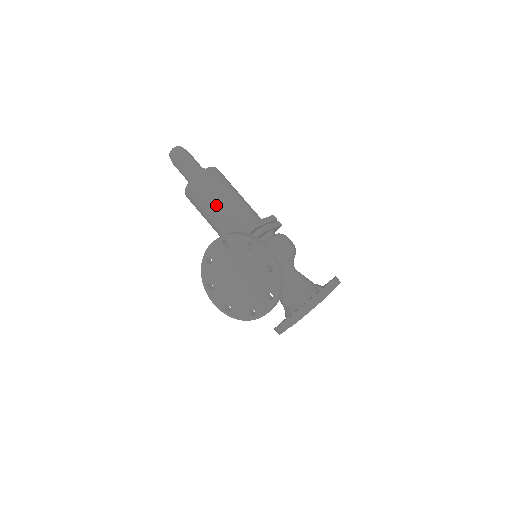
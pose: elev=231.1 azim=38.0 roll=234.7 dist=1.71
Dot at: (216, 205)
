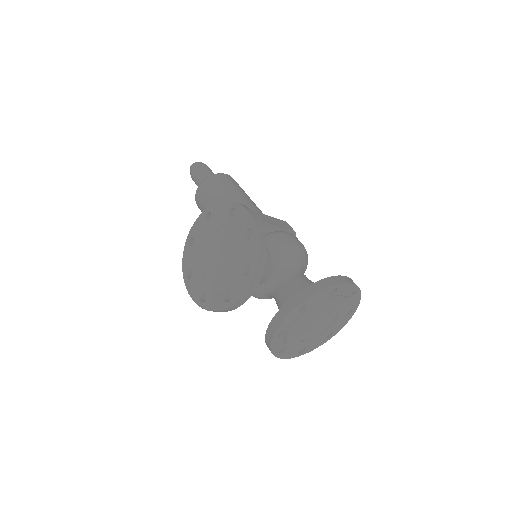
Dot at: occluded
